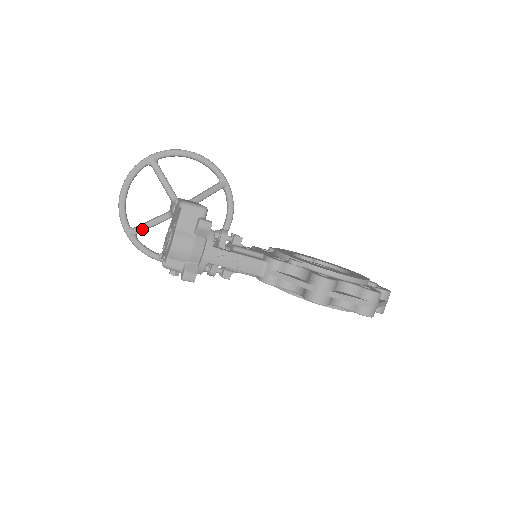
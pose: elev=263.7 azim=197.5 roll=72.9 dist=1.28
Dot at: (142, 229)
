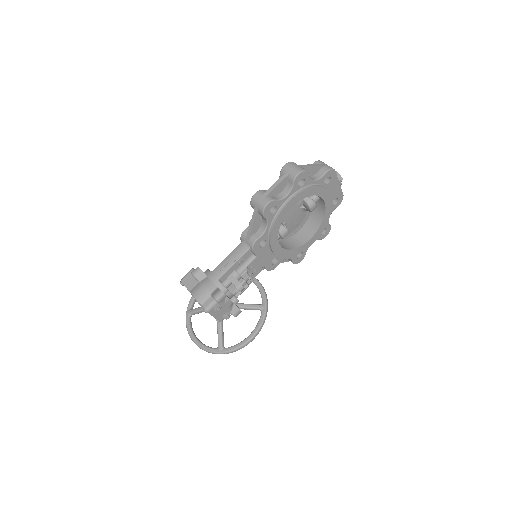
Dot at: (220, 339)
